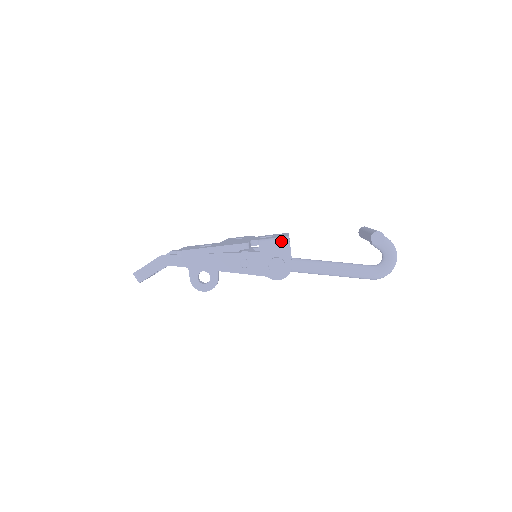
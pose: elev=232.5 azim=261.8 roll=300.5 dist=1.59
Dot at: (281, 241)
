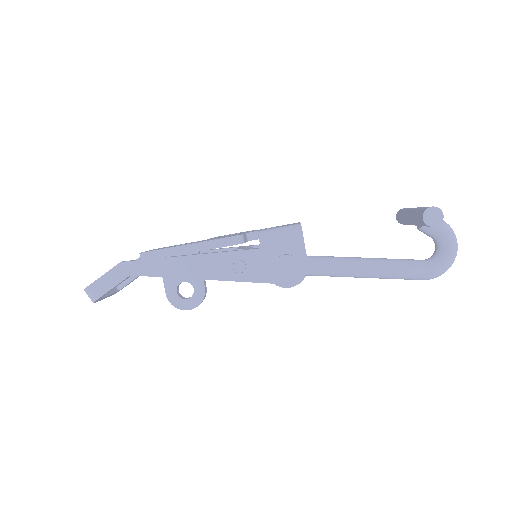
Dot at: (290, 230)
